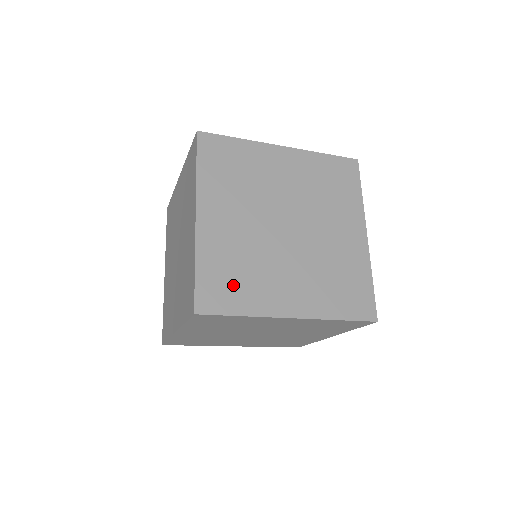
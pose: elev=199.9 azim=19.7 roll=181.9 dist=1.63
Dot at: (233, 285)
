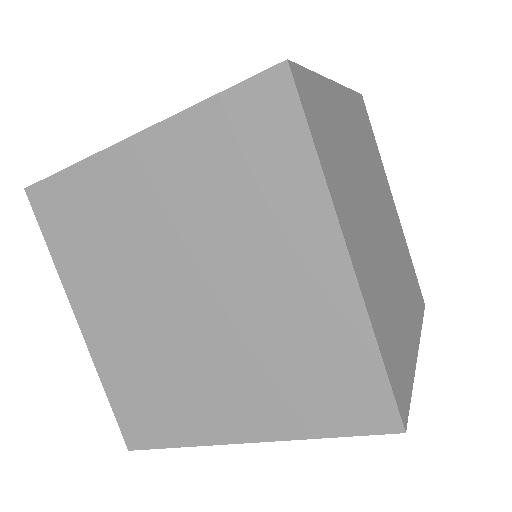
Dot at: (327, 136)
